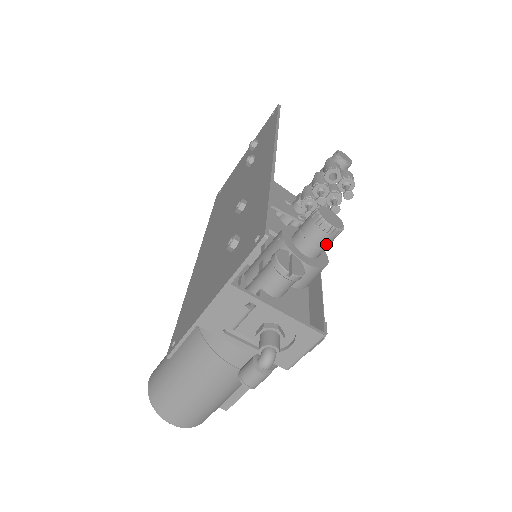
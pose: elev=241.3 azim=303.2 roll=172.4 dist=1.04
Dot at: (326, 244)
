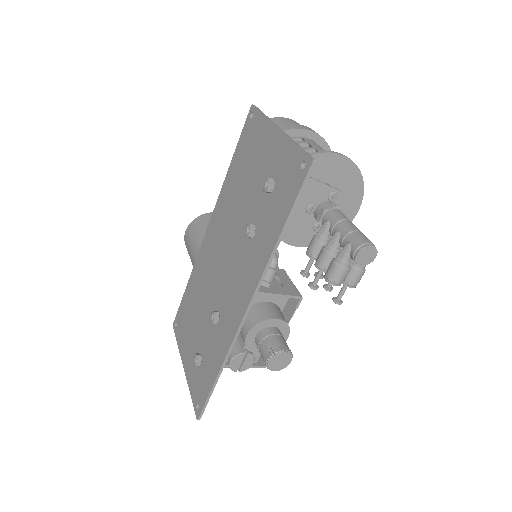
Dot at: occluded
